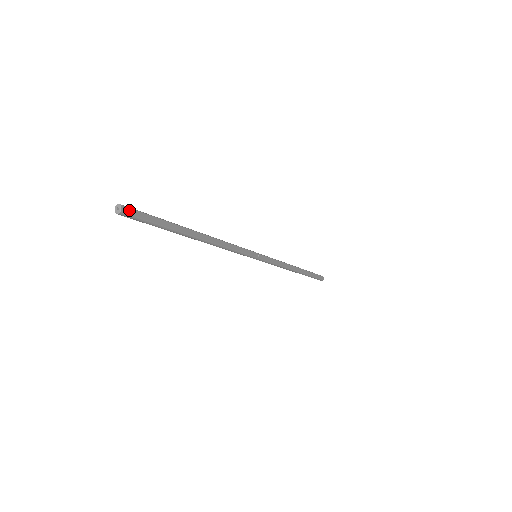
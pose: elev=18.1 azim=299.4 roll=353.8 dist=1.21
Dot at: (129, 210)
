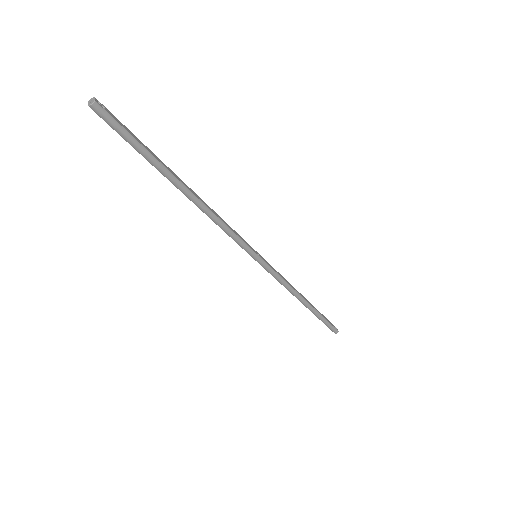
Dot at: (104, 108)
